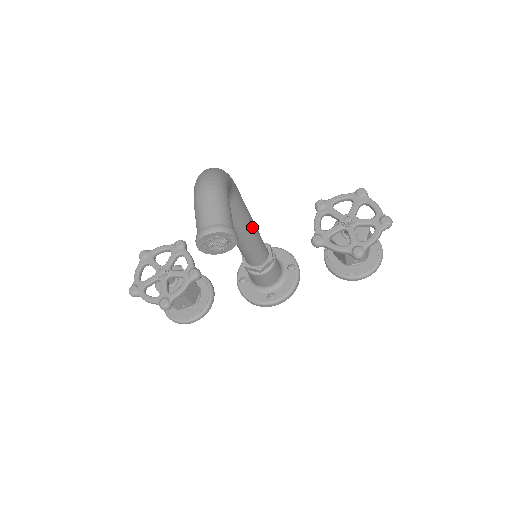
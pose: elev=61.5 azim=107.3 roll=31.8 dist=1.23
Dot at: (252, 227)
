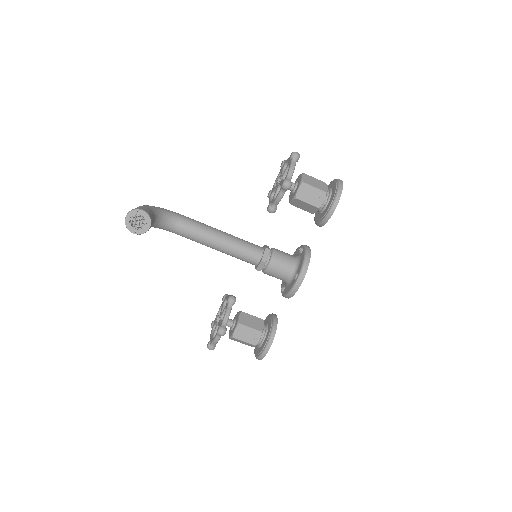
Dot at: (220, 233)
